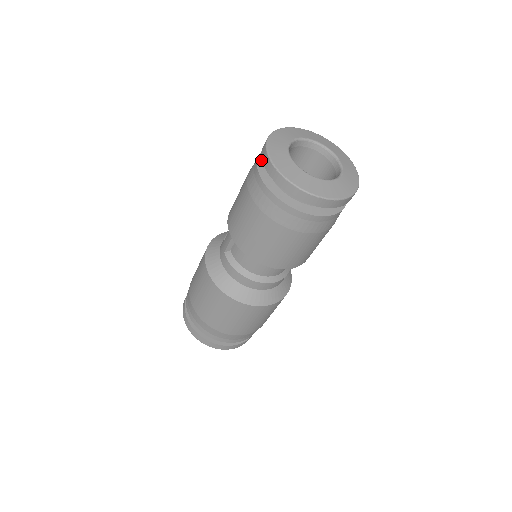
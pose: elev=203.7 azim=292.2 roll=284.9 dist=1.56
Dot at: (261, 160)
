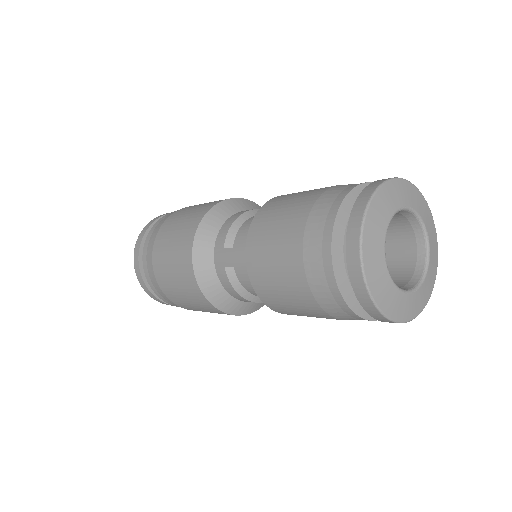
Dot at: (336, 236)
